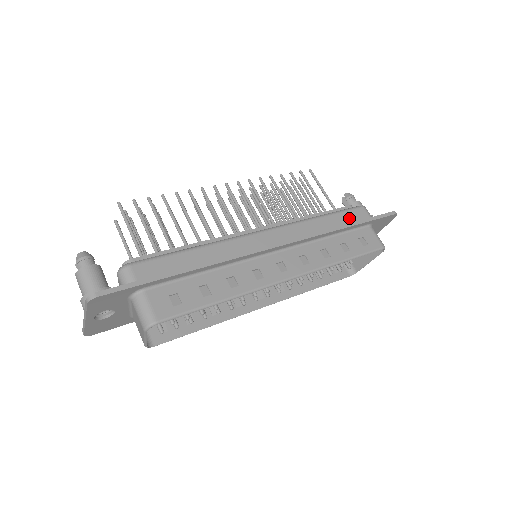
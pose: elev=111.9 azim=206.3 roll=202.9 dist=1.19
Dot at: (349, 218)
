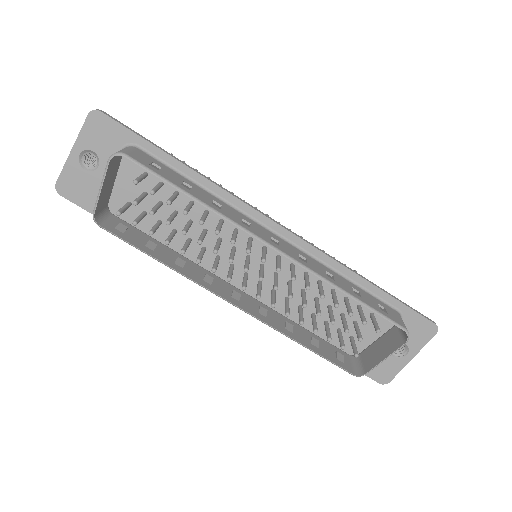
Dot at: occluded
